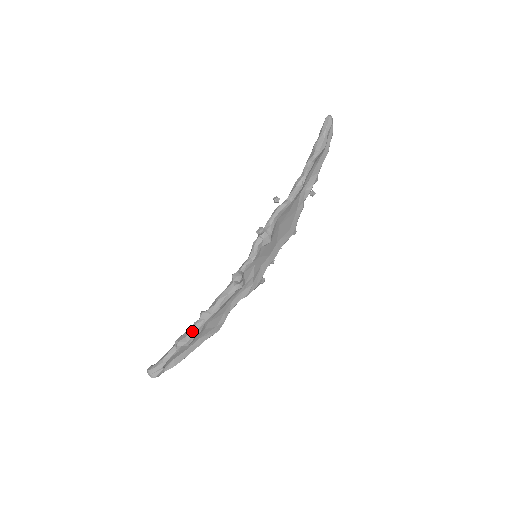
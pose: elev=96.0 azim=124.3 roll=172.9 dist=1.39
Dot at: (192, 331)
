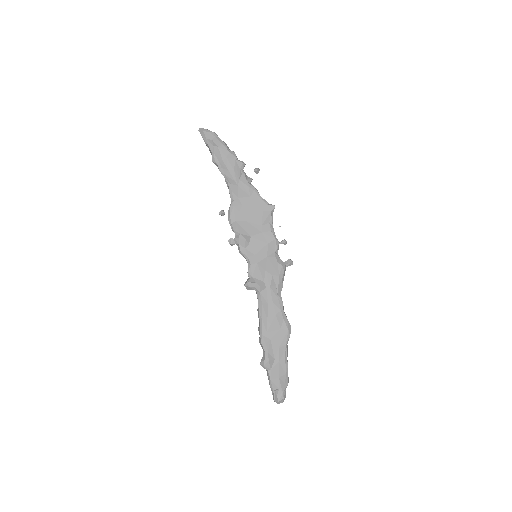
Dot at: (262, 348)
